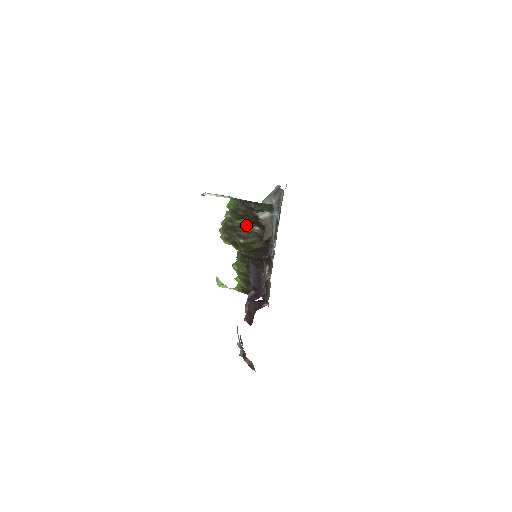
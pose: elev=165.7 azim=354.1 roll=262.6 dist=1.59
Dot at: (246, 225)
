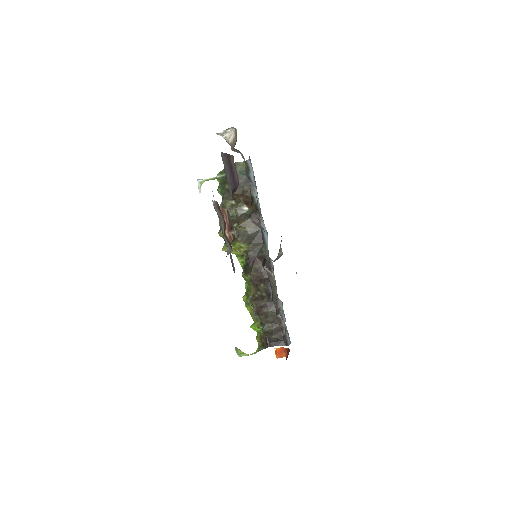
Dot at: (236, 206)
